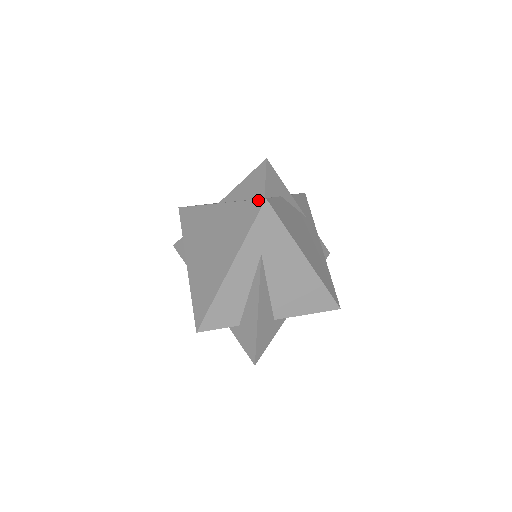
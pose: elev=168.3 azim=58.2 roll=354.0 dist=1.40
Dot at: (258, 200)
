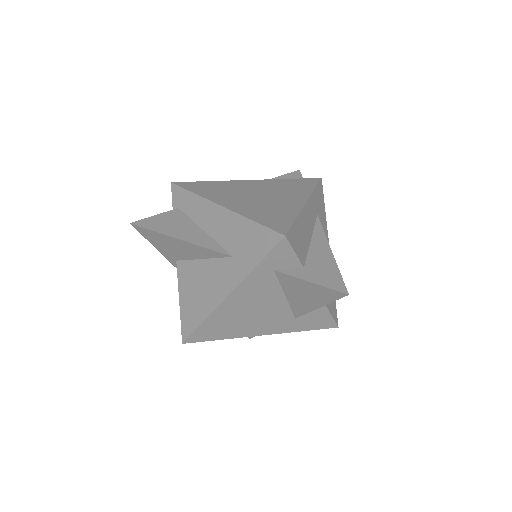
Dot at: (312, 178)
